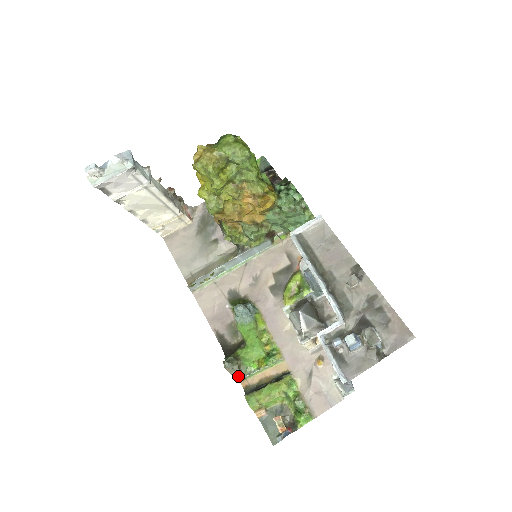
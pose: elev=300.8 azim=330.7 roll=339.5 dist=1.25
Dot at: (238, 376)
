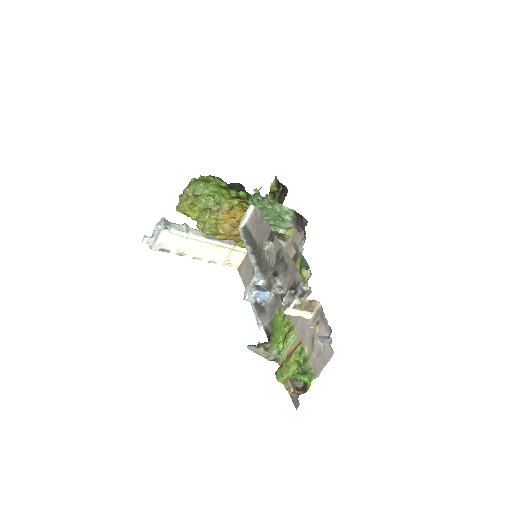
Dot at: (269, 357)
